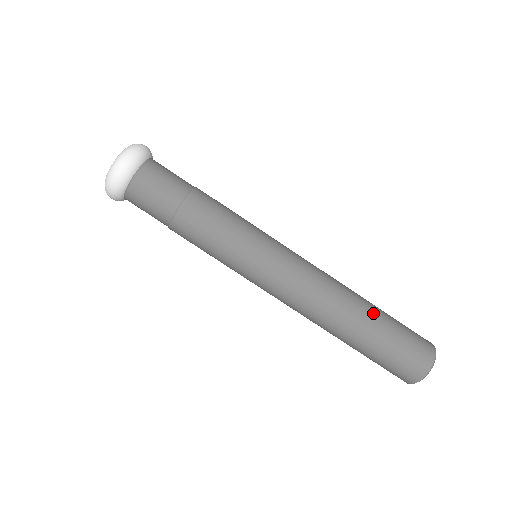
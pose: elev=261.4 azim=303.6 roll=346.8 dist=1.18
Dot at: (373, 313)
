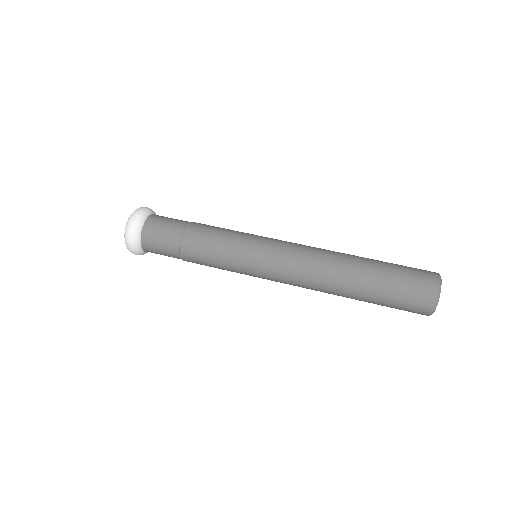
Dot at: (367, 258)
